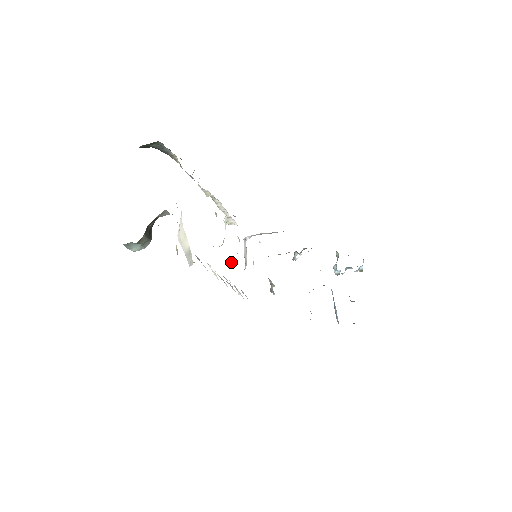
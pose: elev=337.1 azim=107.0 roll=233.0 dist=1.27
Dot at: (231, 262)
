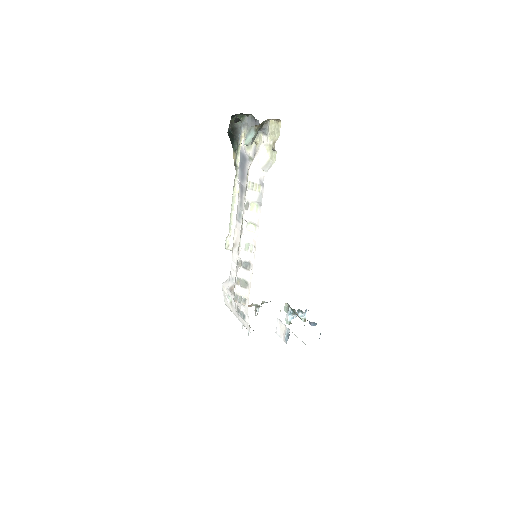
Dot at: occluded
